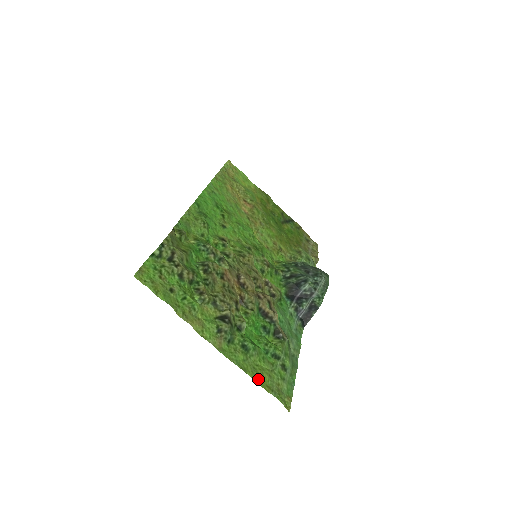
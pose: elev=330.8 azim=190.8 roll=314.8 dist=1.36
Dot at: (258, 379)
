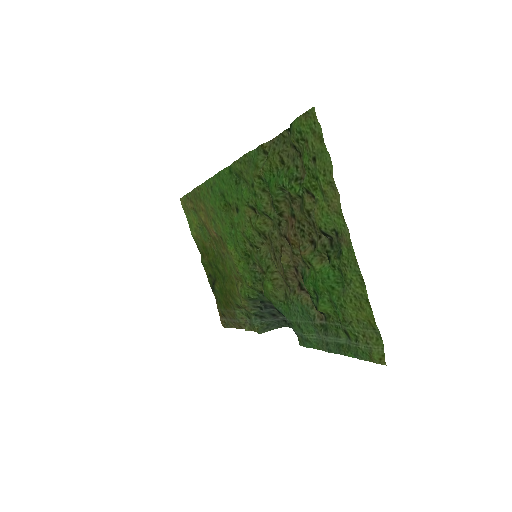
Dot at: (366, 306)
